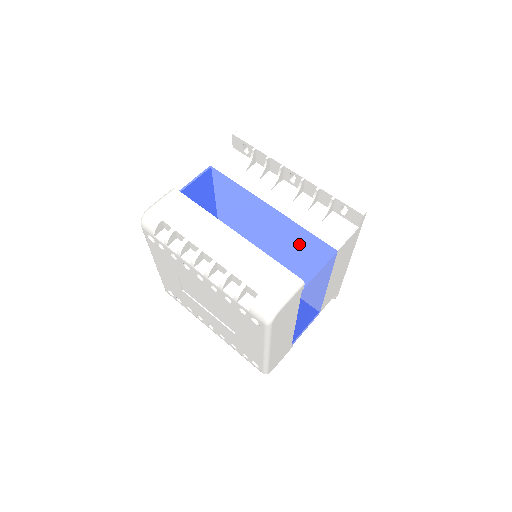
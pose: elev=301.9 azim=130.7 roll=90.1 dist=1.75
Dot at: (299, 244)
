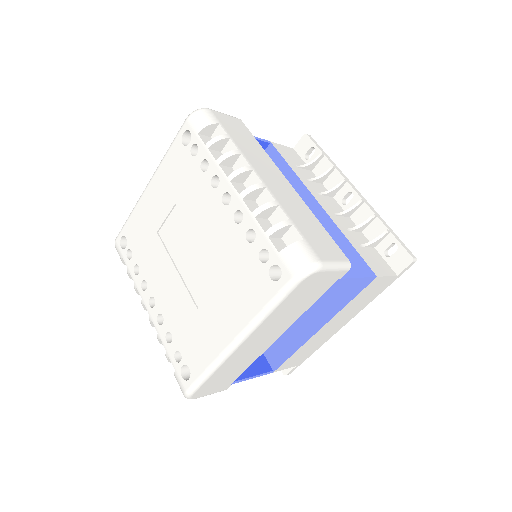
Dot at: (341, 245)
